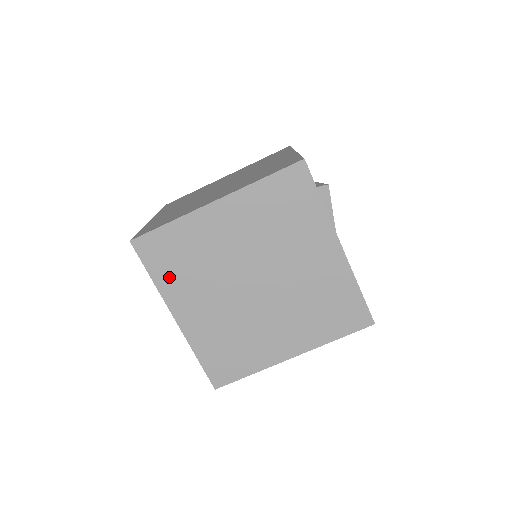
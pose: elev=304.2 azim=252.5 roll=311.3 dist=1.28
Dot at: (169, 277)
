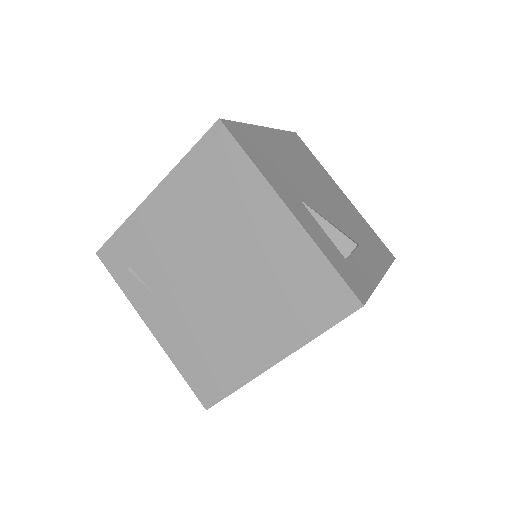
Dot at: occluded
